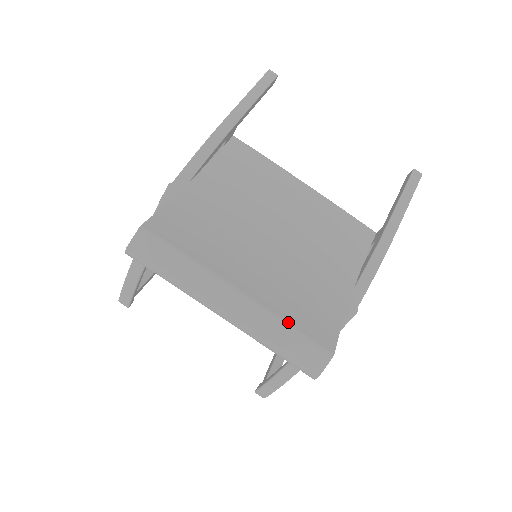
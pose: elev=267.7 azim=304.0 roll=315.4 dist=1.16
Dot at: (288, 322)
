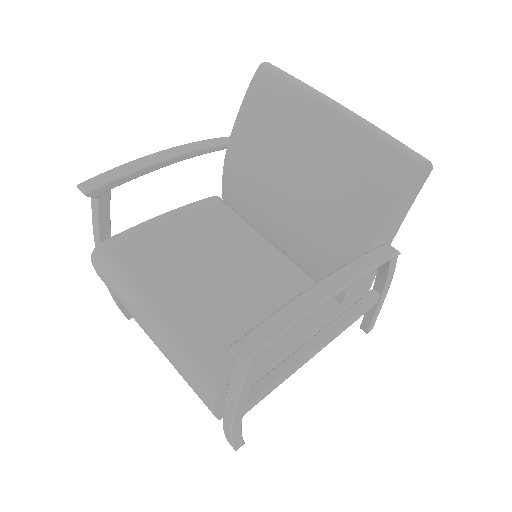
Dot at: occluded
